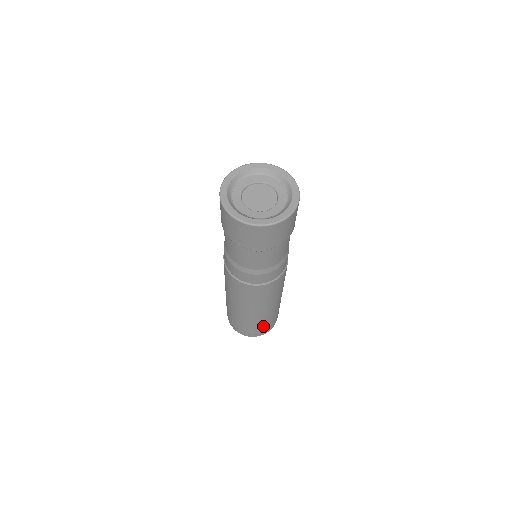
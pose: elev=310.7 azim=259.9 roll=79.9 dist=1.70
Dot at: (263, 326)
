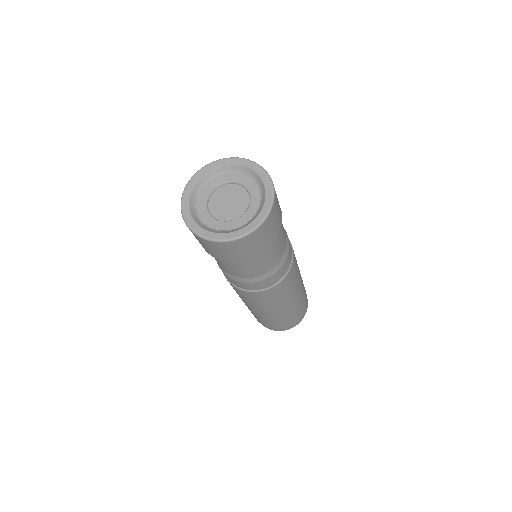
Dot at: (276, 324)
